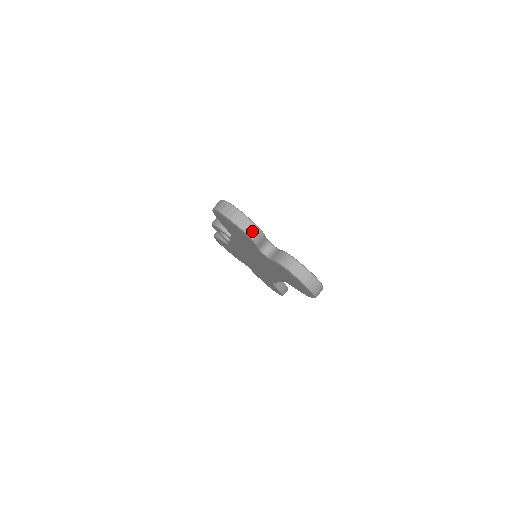
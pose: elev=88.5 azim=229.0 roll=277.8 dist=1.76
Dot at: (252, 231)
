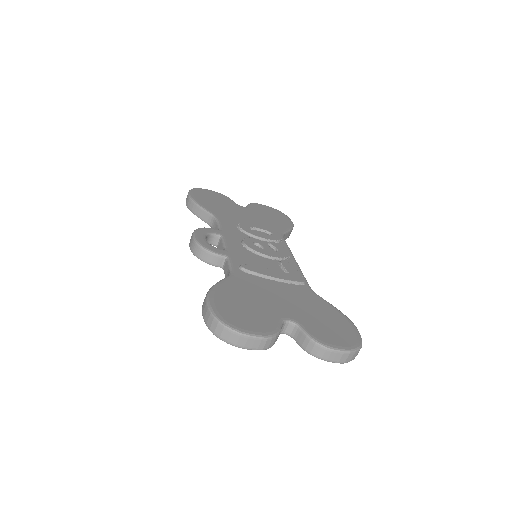
Dot at: (266, 345)
